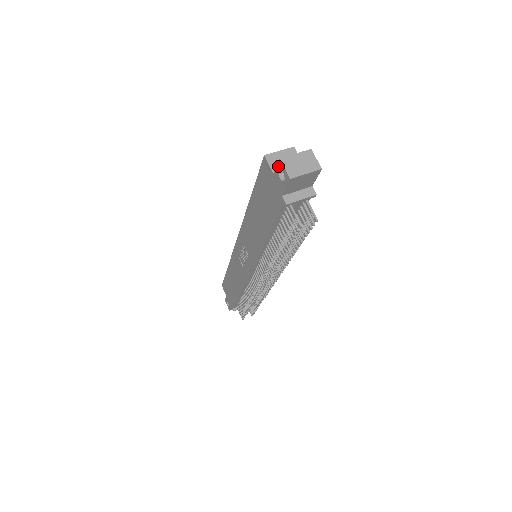
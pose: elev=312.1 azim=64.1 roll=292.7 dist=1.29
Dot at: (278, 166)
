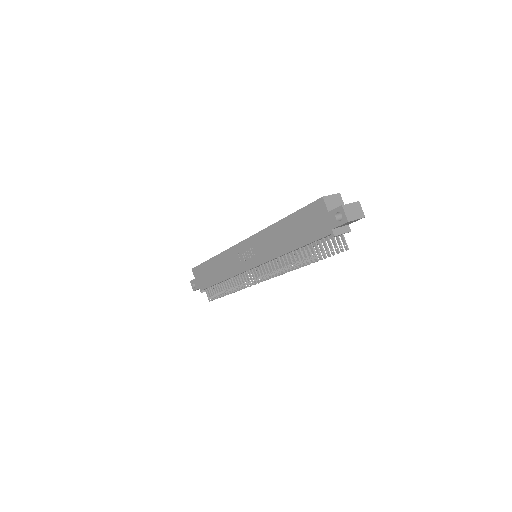
Dot at: (338, 209)
